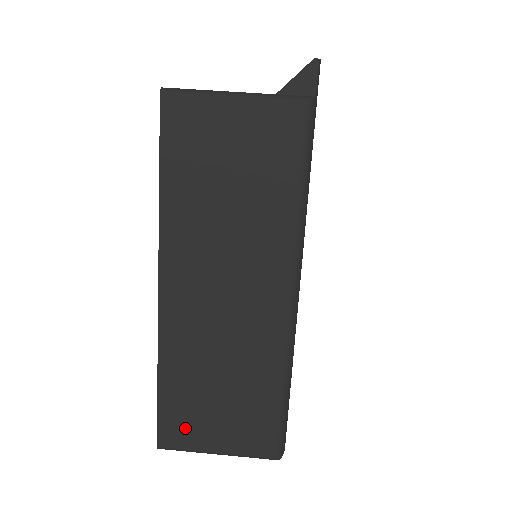
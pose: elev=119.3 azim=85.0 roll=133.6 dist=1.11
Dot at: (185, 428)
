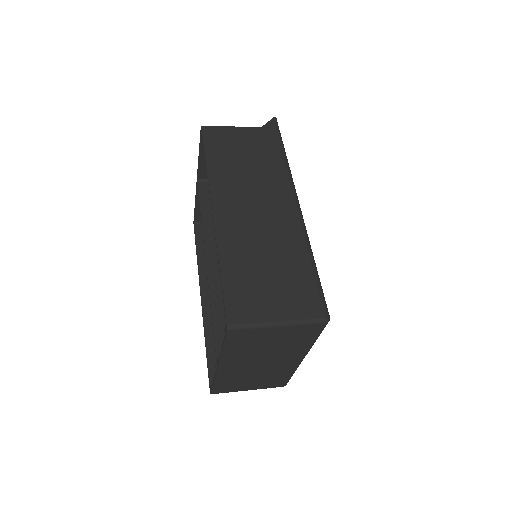
Dot at: (248, 304)
